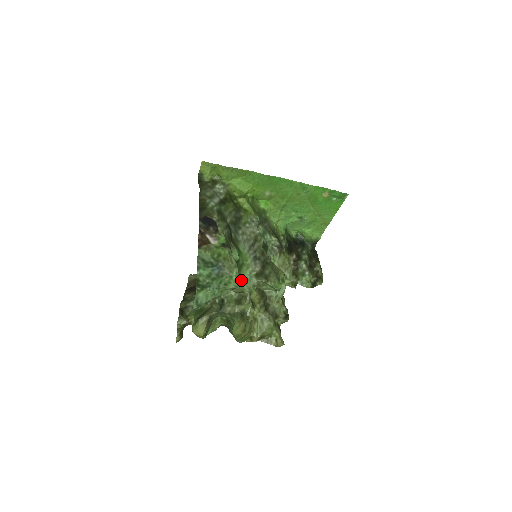
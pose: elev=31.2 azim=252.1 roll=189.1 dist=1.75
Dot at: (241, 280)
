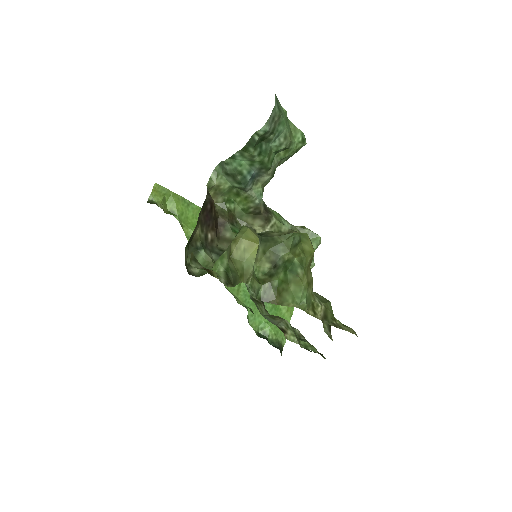
Dot at: (274, 212)
